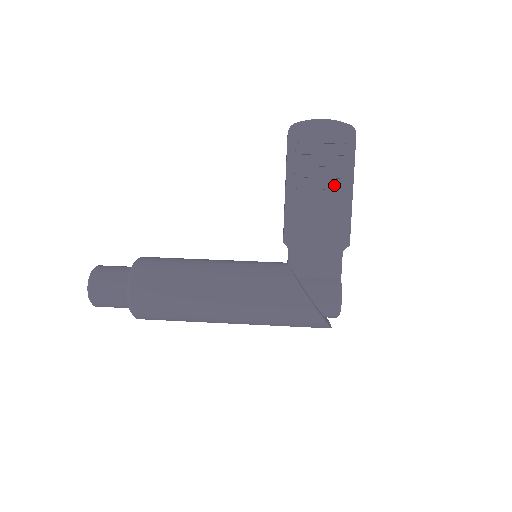
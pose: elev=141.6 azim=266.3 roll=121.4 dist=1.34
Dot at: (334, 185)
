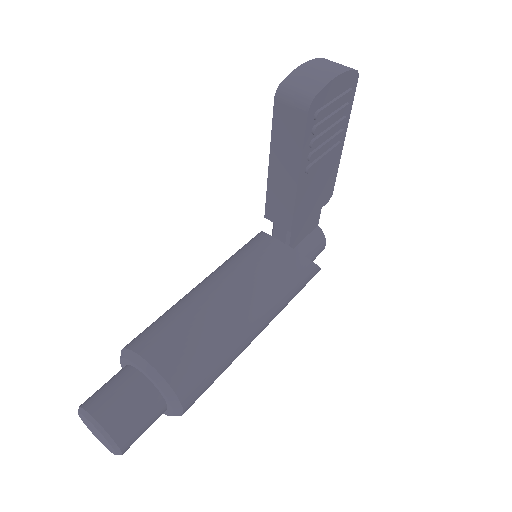
Dot at: (335, 149)
